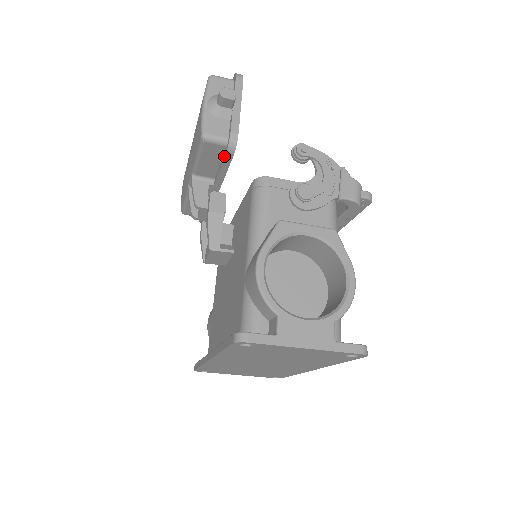
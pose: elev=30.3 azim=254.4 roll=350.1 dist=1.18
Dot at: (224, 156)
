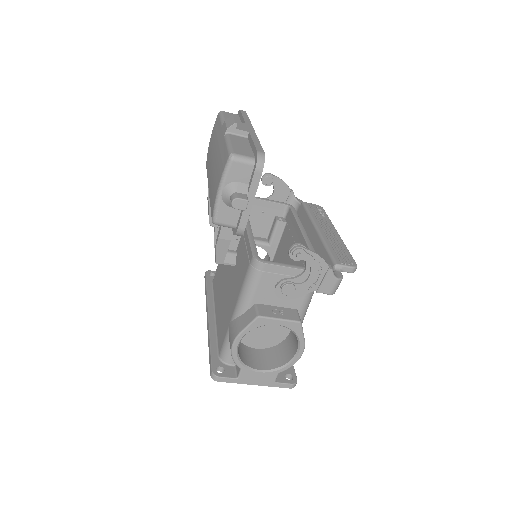
Dot at: (232, 229)
